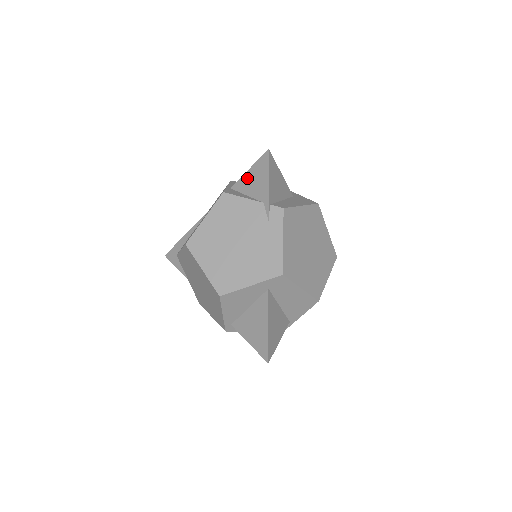
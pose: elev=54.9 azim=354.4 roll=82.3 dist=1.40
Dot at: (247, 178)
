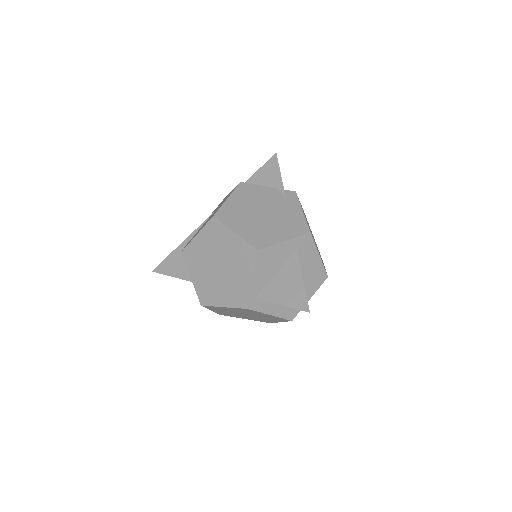
Dot at: (256, 177)
